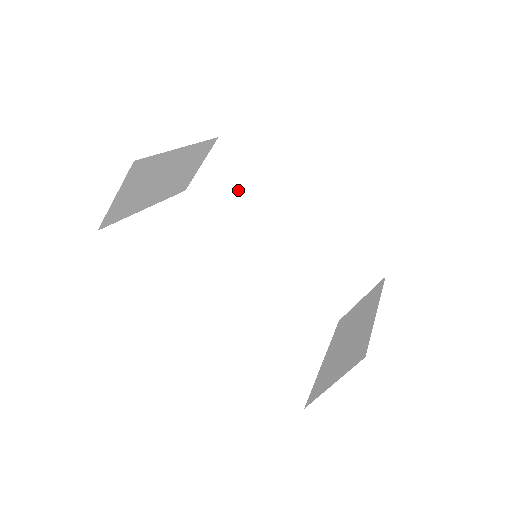
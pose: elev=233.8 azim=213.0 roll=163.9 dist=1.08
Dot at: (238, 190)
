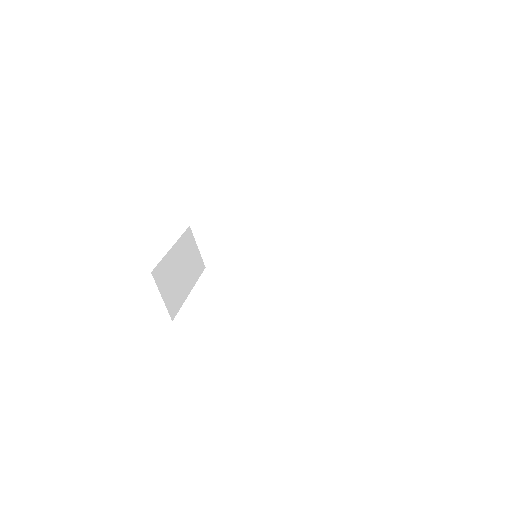
Dot at: (225, 238)
